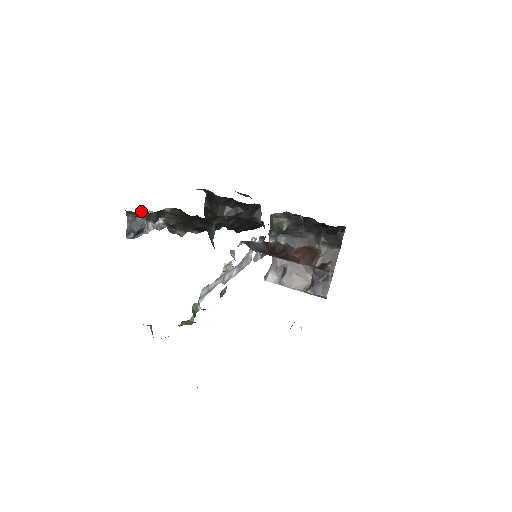
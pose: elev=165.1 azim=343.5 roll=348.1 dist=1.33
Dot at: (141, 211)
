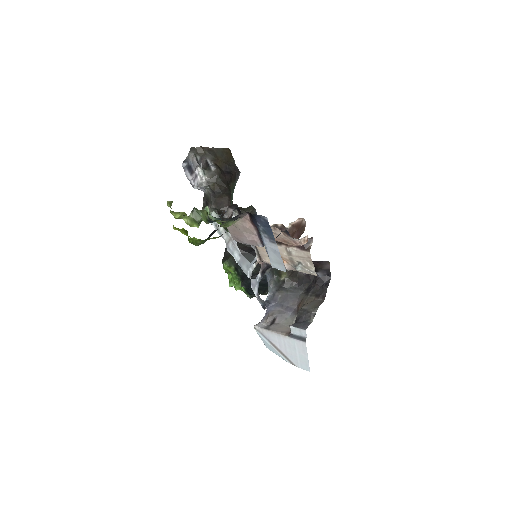
Dot at: (200, 148)
